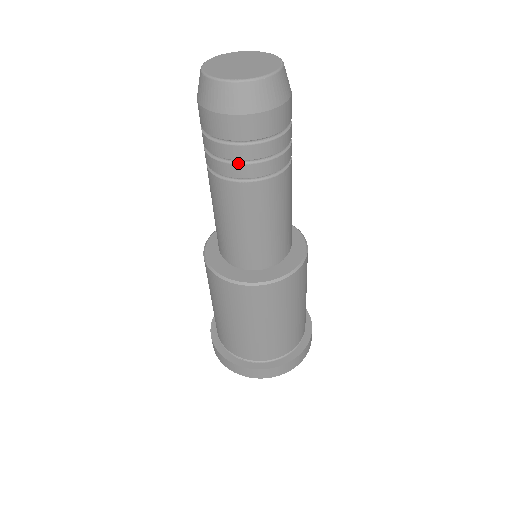
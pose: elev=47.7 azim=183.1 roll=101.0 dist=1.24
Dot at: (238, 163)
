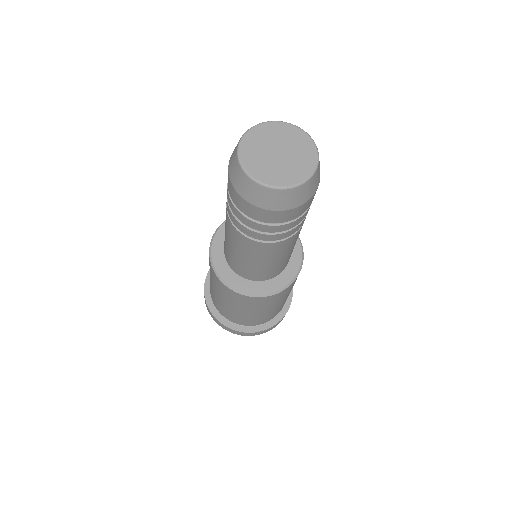
Dot at: (252, 229)
